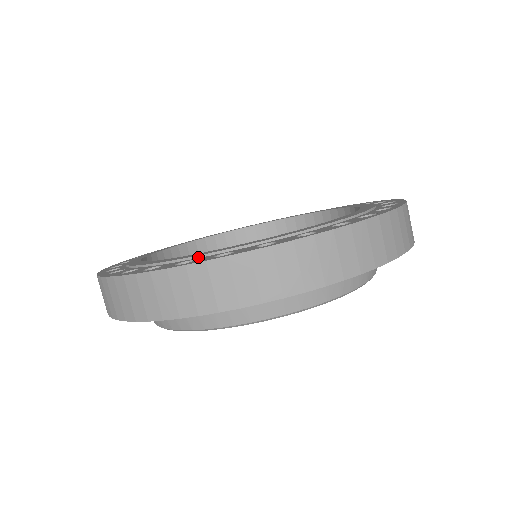
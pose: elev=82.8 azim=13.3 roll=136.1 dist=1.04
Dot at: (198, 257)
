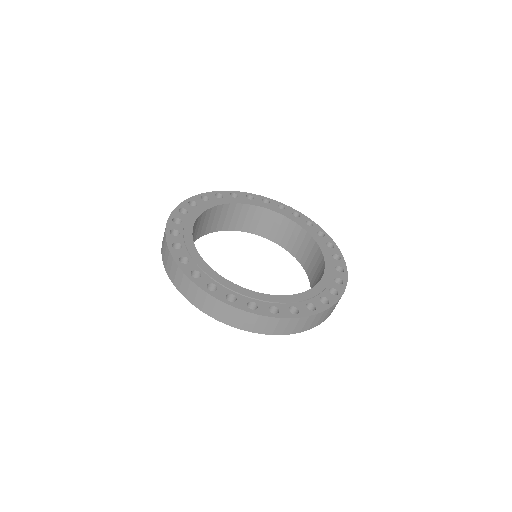
Dot at: (194, 260)
